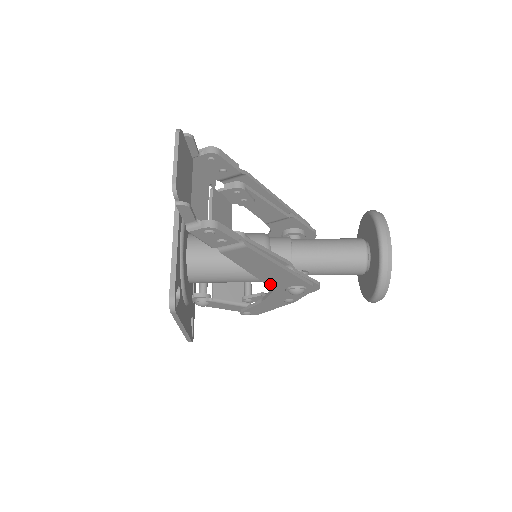
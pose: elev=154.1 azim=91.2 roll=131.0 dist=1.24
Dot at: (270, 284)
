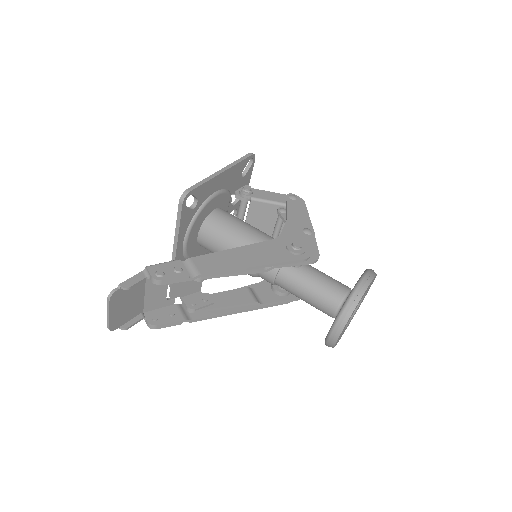
Dot at: occluded
